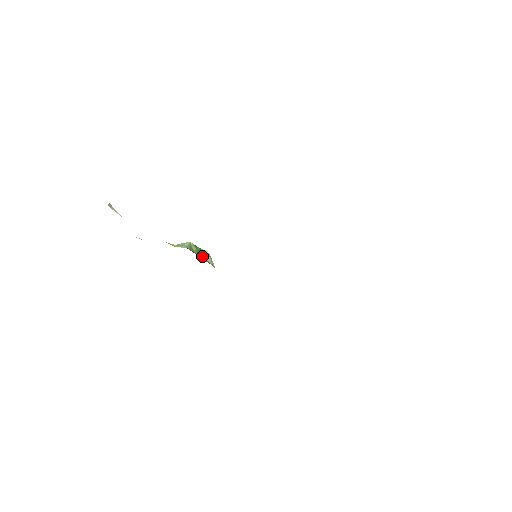
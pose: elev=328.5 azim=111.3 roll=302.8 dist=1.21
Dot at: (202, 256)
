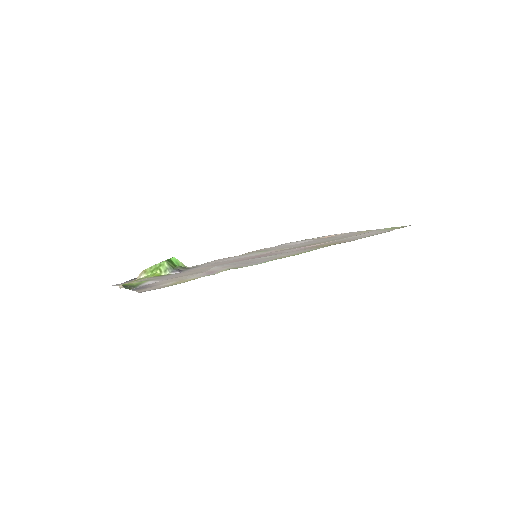
Dot at: (176, 265)
